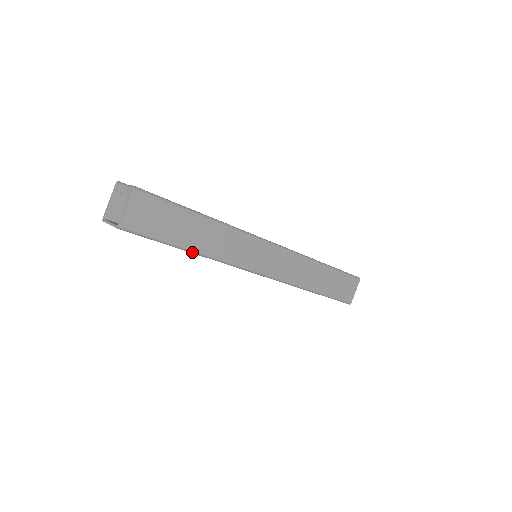
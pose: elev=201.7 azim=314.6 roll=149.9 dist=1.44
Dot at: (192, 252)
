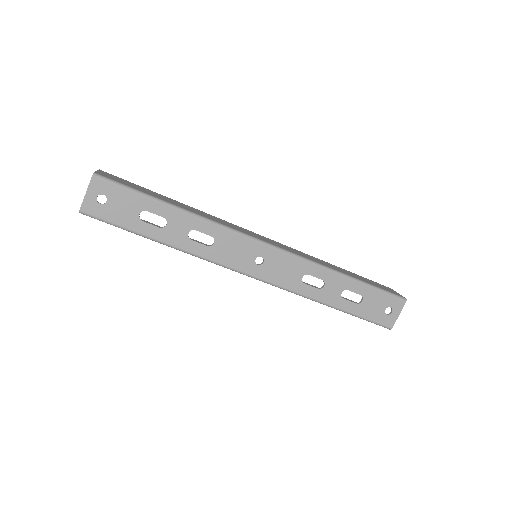
Dot at: (177, 208)
